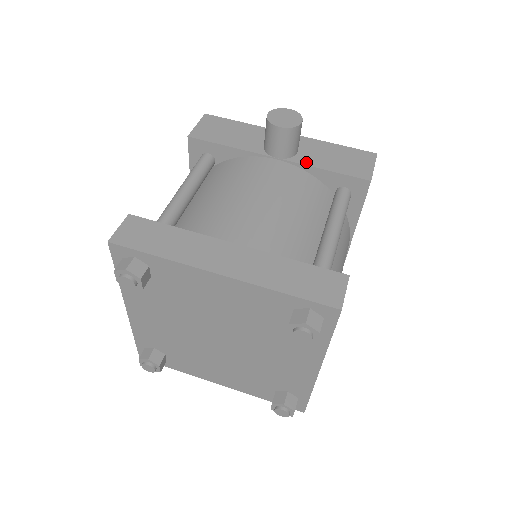
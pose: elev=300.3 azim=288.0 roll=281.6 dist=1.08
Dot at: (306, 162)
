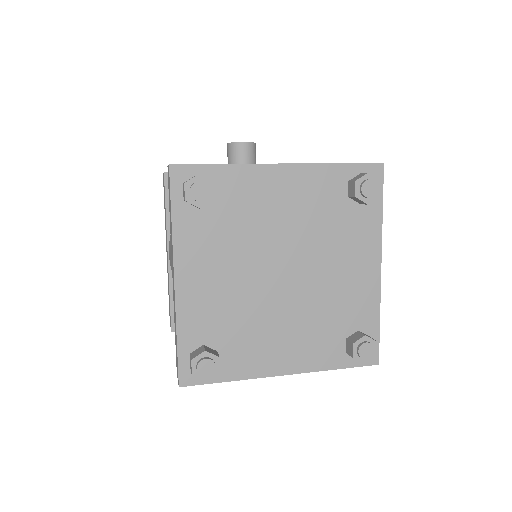
Dot at: occluded
